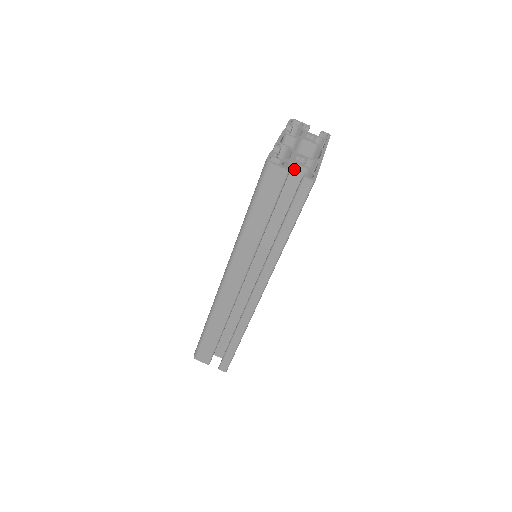
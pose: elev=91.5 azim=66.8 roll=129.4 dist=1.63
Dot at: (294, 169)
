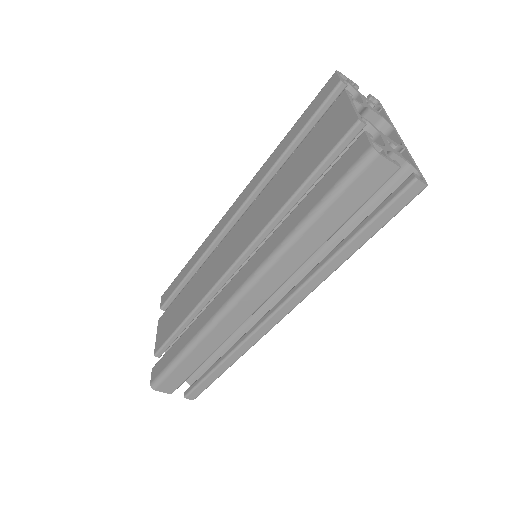
Dot at: occluded
